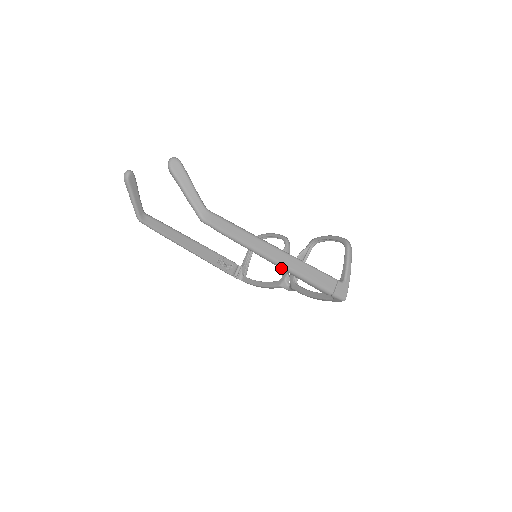
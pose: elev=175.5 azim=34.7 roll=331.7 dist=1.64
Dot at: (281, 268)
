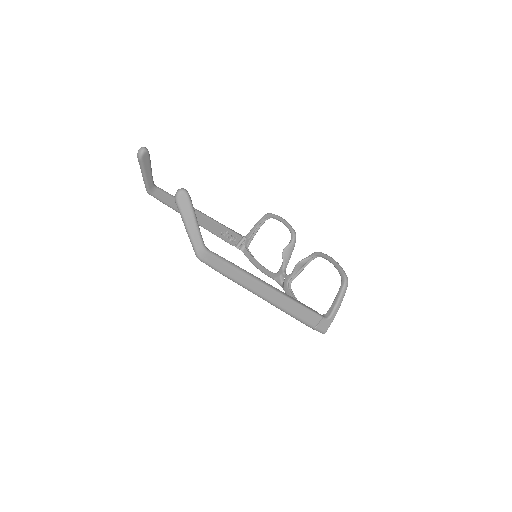
Dot at: (269, 302)
